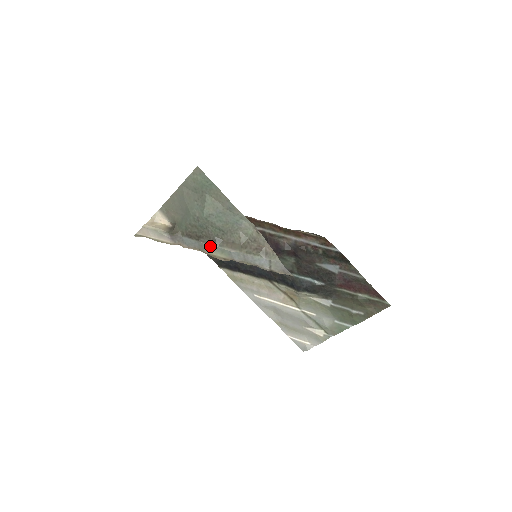
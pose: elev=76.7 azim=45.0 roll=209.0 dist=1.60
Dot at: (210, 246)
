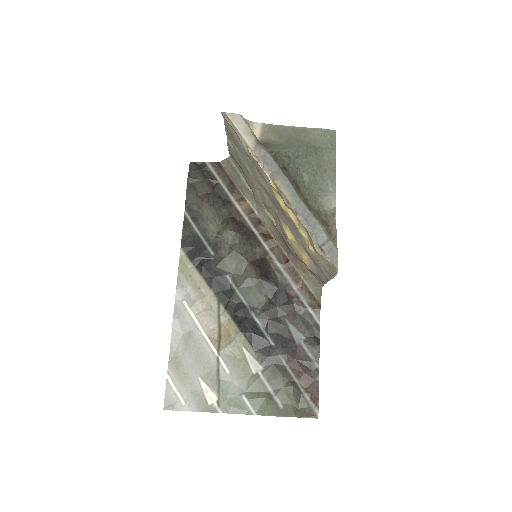
Dot at: (286, 181)
